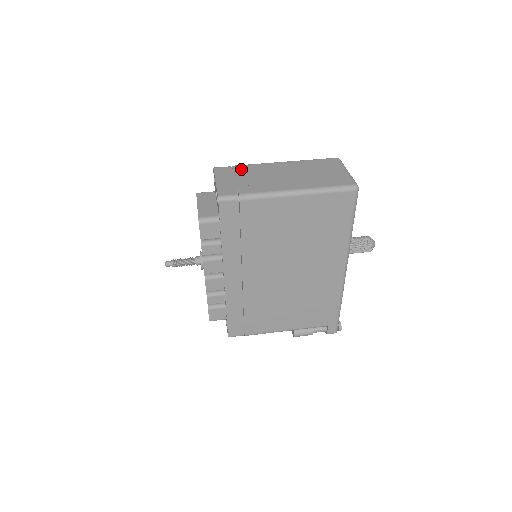
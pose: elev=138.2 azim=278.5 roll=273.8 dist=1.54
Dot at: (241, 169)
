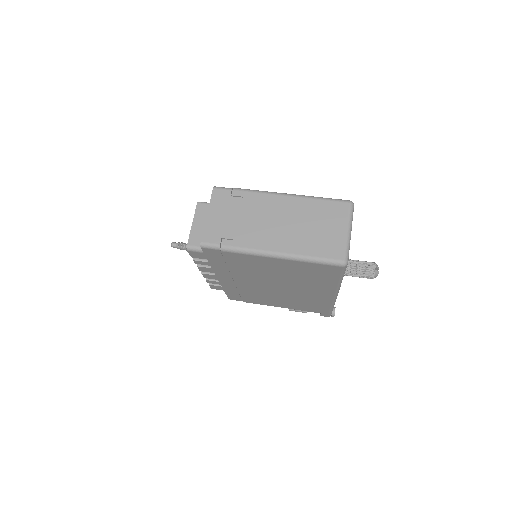
Dot at: (239, 199)
